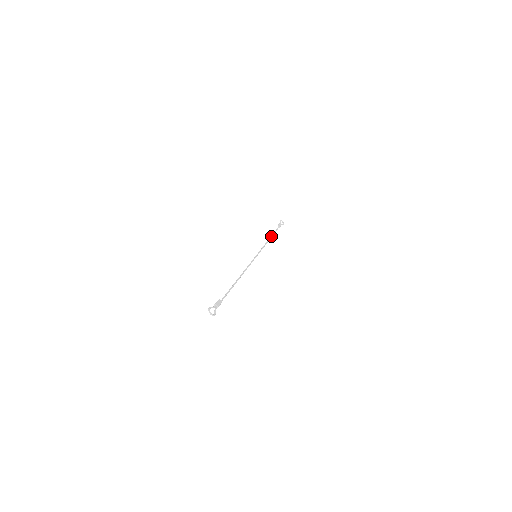
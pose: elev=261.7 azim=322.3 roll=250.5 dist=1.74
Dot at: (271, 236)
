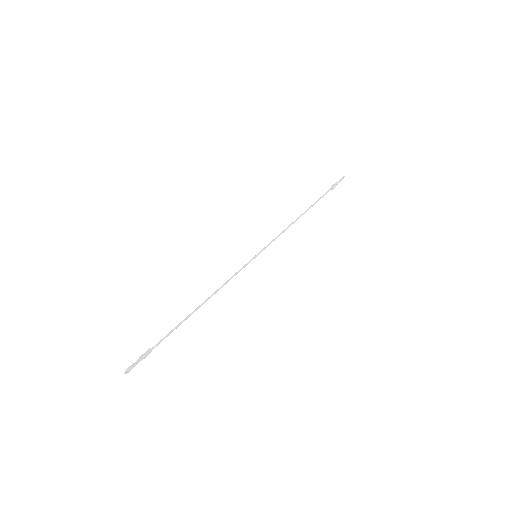
Dot at: (305, 212)
